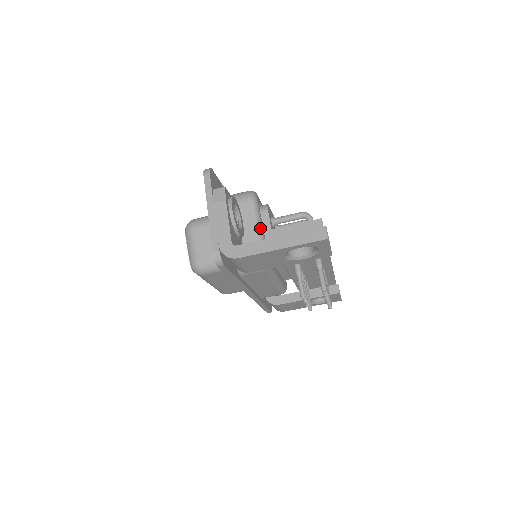
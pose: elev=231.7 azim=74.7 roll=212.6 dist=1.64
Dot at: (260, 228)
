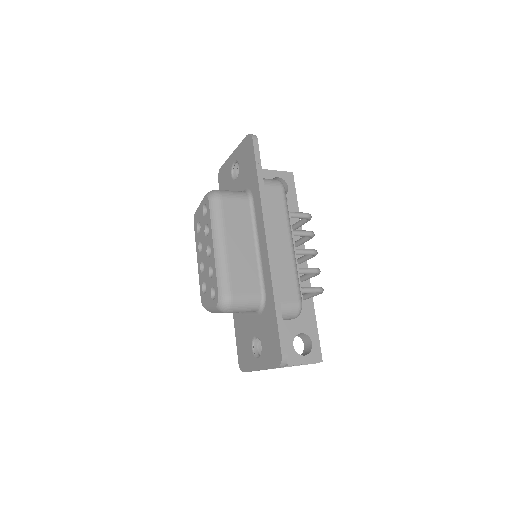
Dot at: occluded
